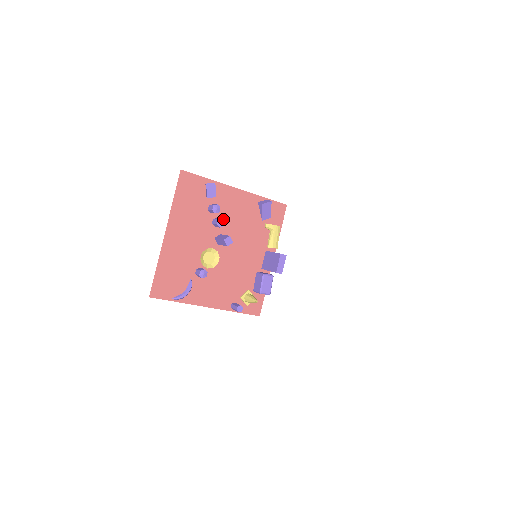
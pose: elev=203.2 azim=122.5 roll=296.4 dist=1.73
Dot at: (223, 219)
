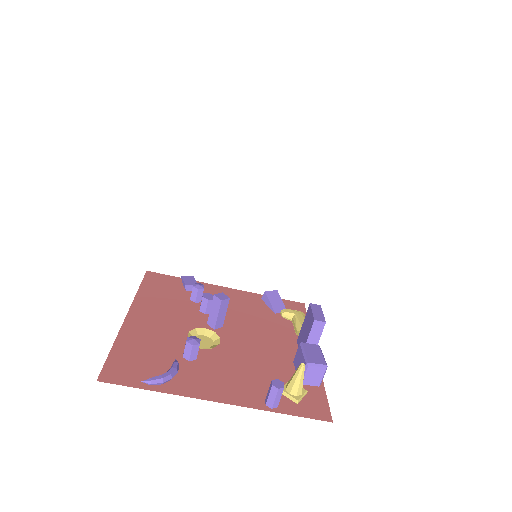
Dot at: occluded
